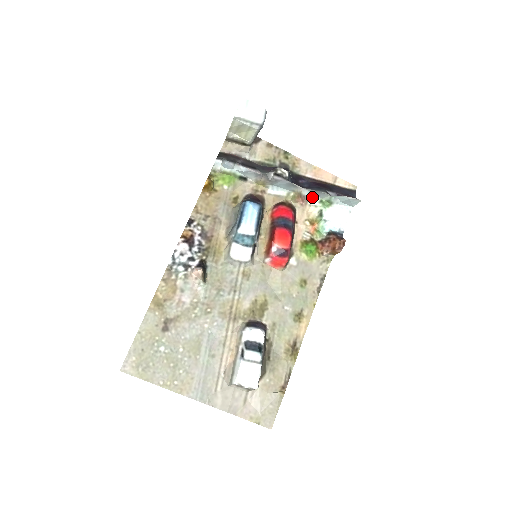
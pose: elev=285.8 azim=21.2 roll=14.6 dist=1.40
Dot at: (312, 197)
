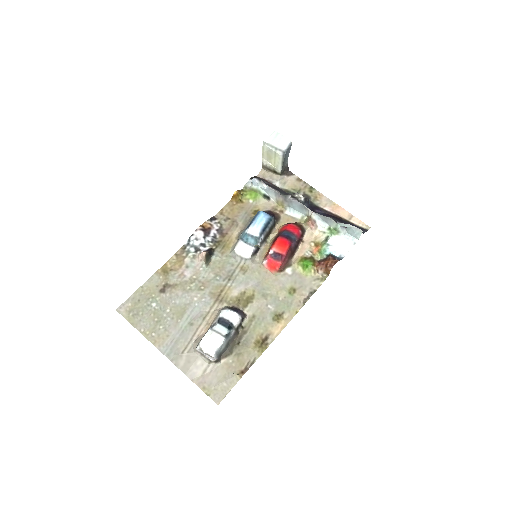
Dot at: (322, 223)
